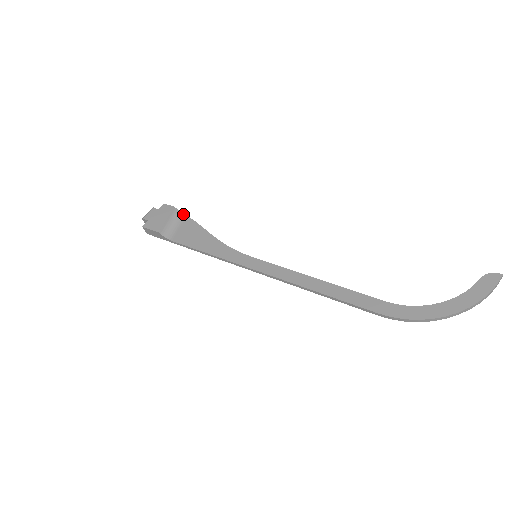
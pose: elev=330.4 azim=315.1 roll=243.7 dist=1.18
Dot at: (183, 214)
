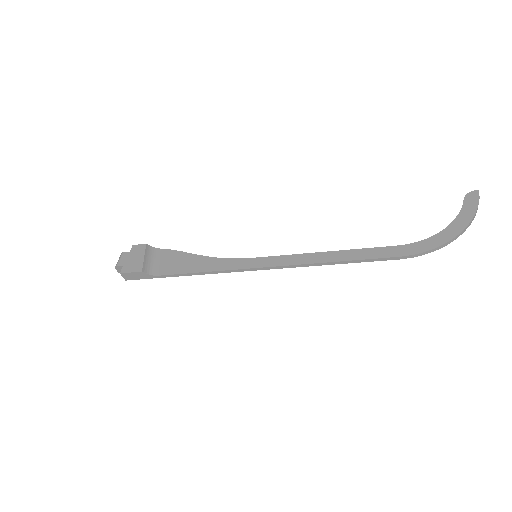
Dot at: (157, 248)
